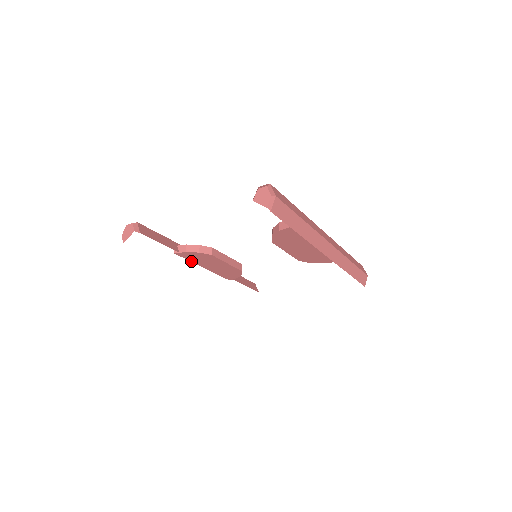
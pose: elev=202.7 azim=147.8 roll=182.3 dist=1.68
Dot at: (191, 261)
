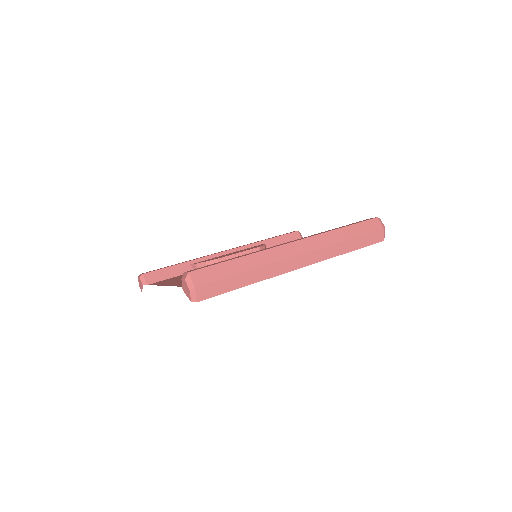
Dot at: occluded
